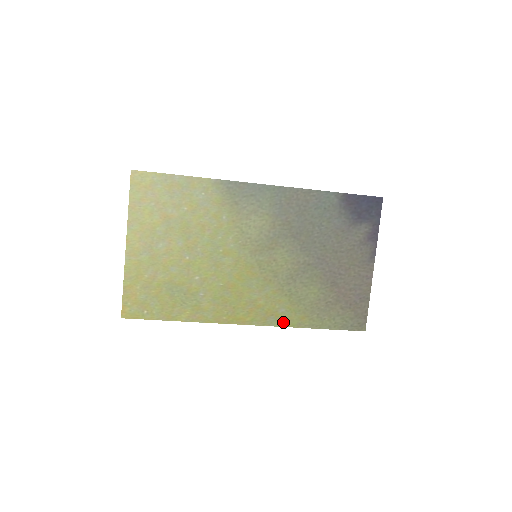
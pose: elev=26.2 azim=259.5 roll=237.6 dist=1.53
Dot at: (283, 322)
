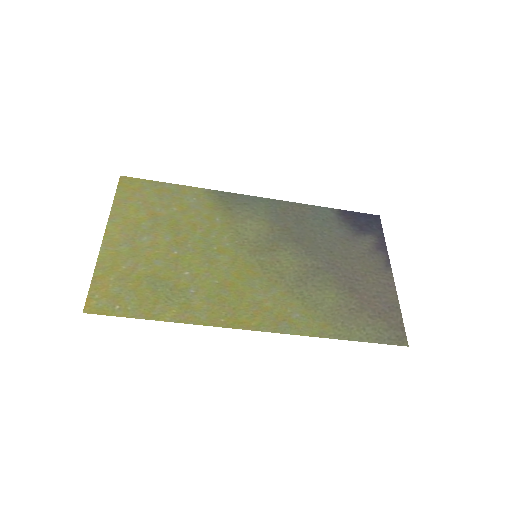
Dot at: (300, 330)
